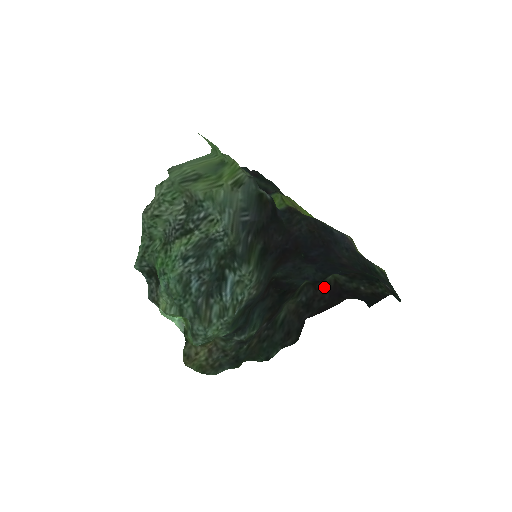
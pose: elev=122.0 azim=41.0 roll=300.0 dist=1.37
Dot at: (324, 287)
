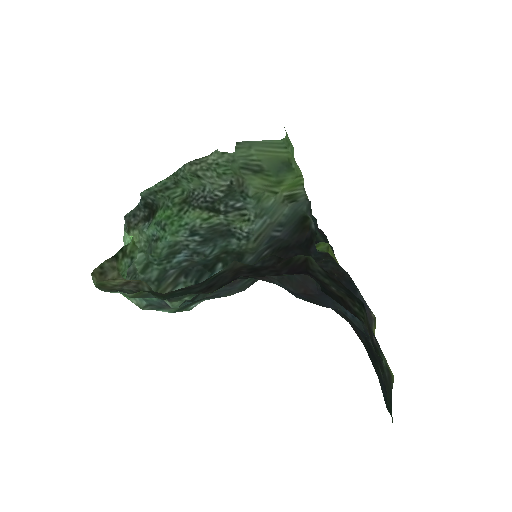
Dot at: (289, 262)
